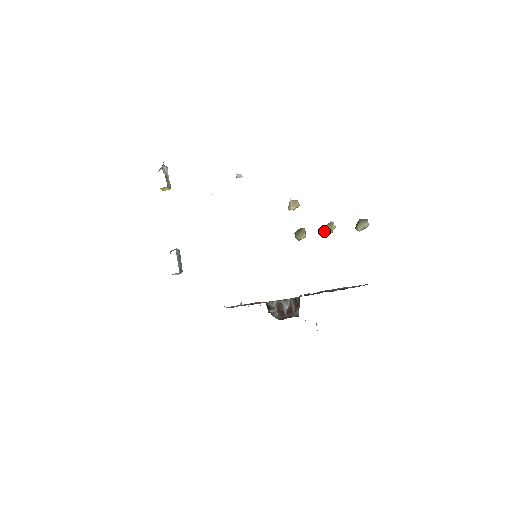
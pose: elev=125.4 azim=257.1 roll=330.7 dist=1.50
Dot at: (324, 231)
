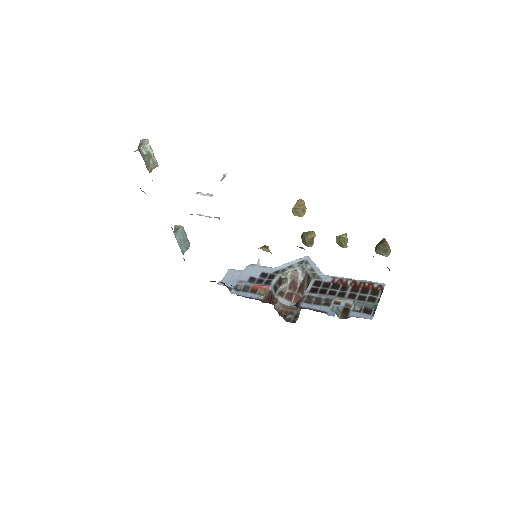
Dot at: occluded
